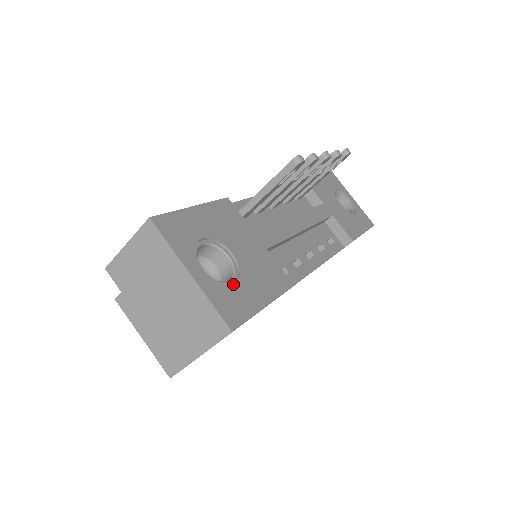
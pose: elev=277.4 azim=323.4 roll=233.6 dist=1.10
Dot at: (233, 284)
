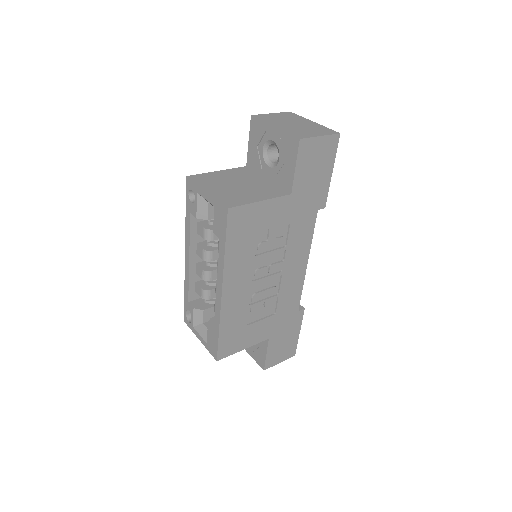
Dot at: occluded
